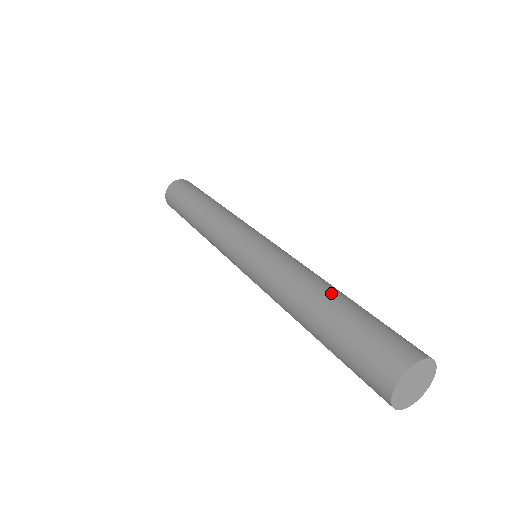
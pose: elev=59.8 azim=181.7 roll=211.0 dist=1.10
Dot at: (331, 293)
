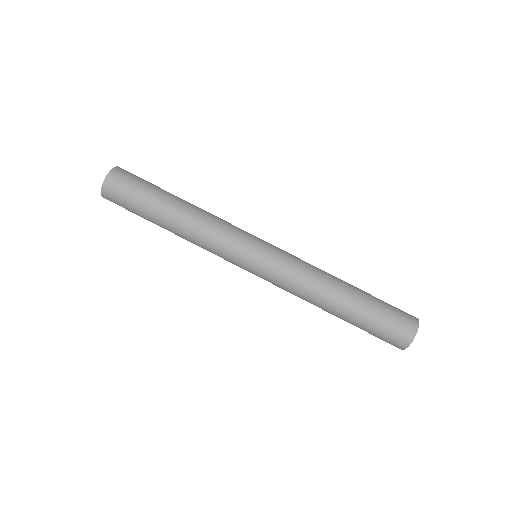
Dot at: (347, 296)
